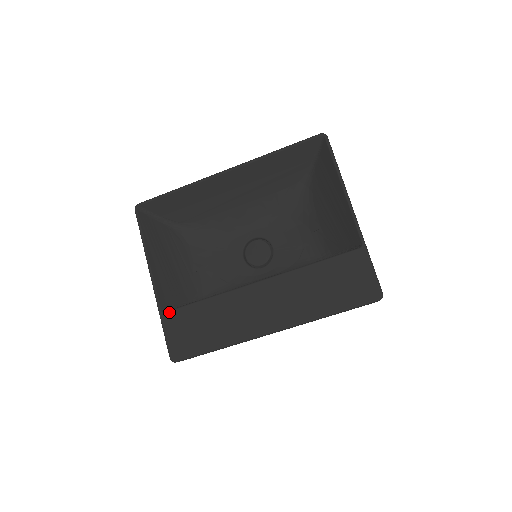
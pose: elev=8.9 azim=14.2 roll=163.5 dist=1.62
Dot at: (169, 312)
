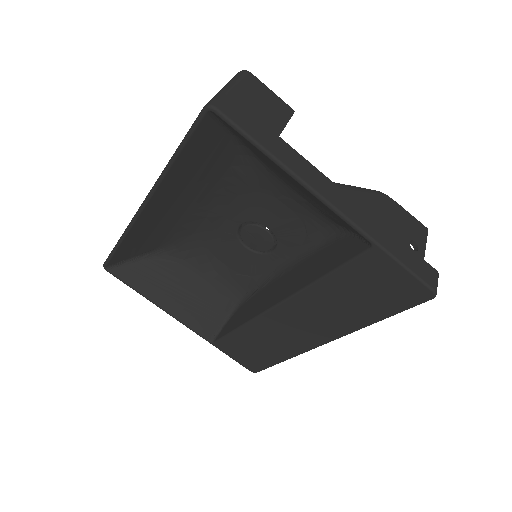
Dot at: (218, 342)
